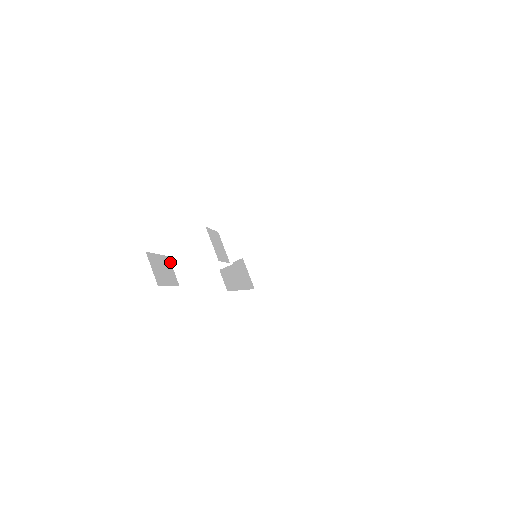
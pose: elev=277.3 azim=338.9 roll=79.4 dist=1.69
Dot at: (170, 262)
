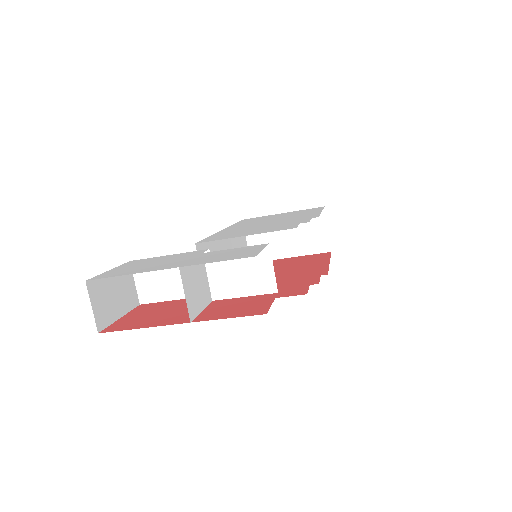
Dot at: occluded
